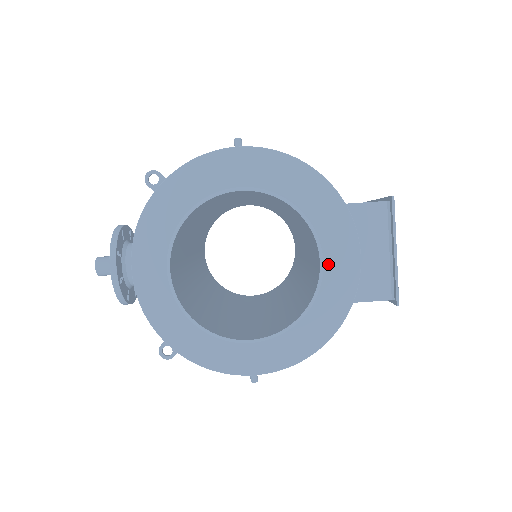
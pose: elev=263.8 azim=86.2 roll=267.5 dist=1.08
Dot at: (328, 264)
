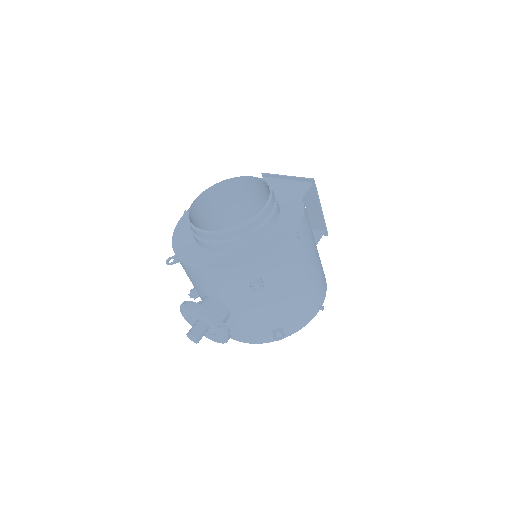
Dot at: occluded
